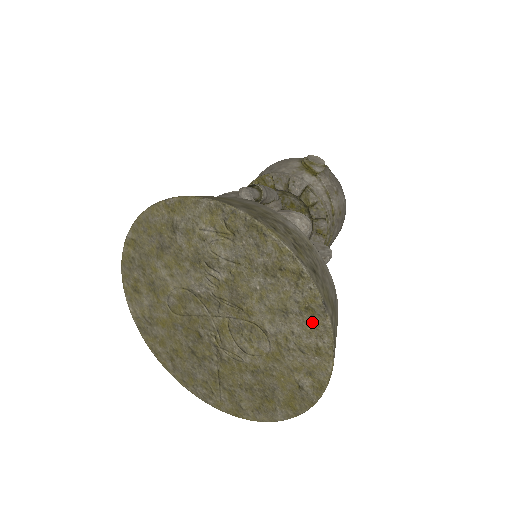
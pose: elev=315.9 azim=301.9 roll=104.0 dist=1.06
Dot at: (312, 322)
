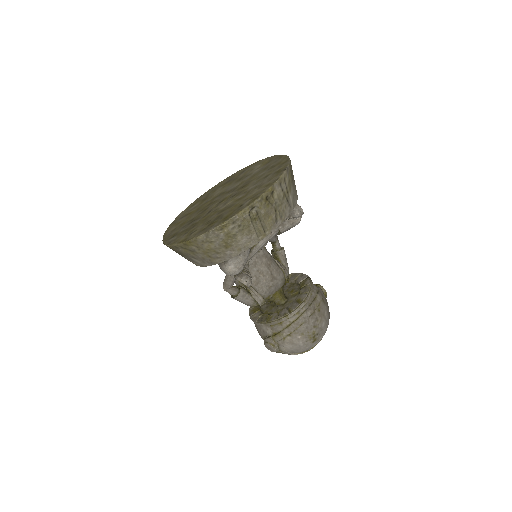
Dot at: (276, 175)
